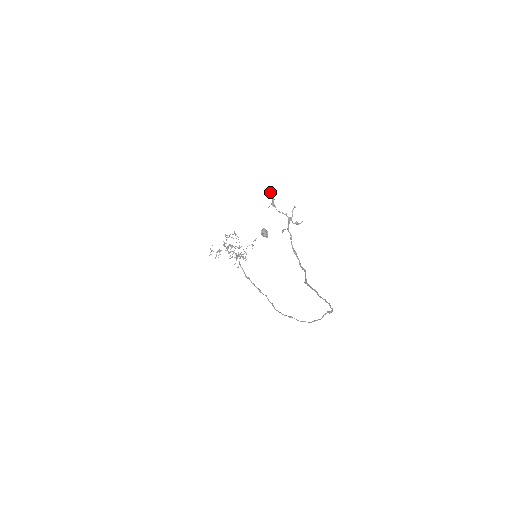
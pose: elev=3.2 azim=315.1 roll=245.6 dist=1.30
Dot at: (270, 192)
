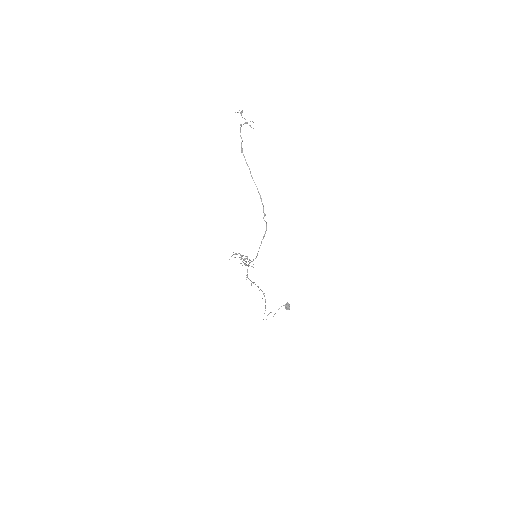
Dot at: (242, 110)
